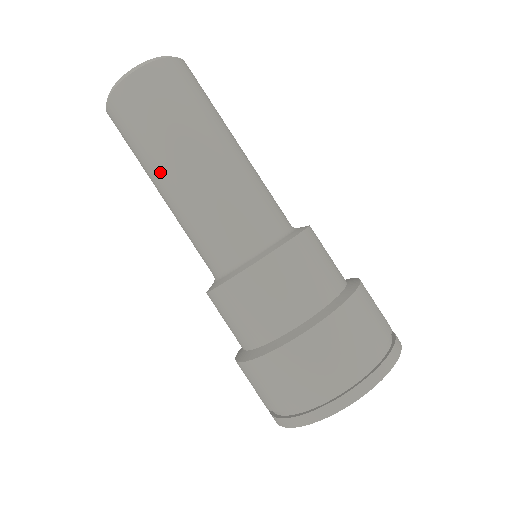
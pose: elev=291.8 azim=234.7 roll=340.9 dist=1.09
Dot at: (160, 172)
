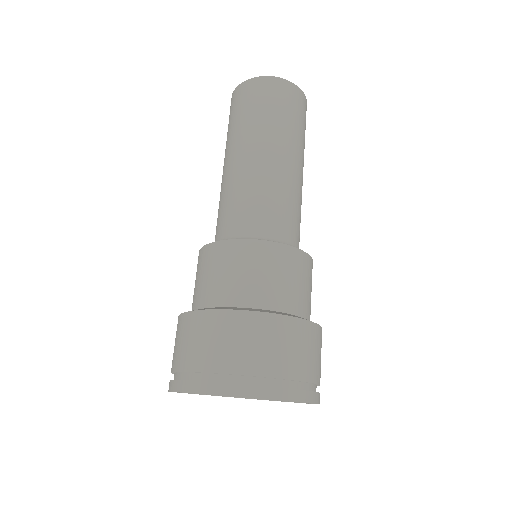
Dot at: (230, 149)
